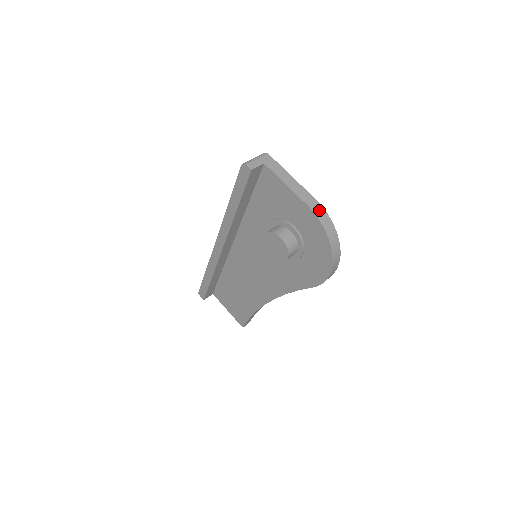
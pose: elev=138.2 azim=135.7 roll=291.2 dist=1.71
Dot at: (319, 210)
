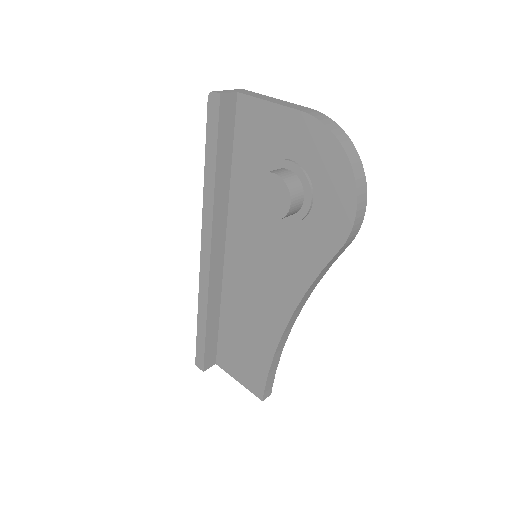
Dot at: (318, 115)
